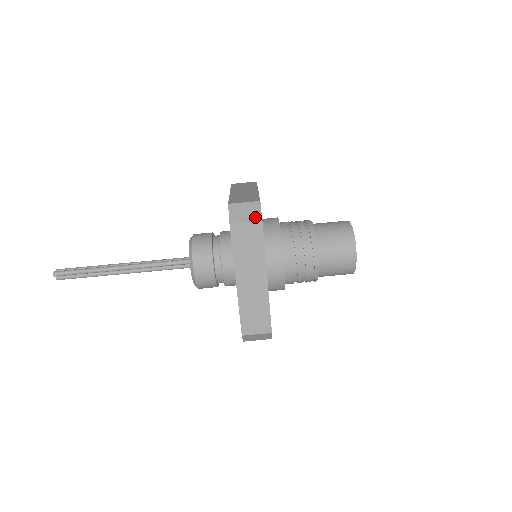
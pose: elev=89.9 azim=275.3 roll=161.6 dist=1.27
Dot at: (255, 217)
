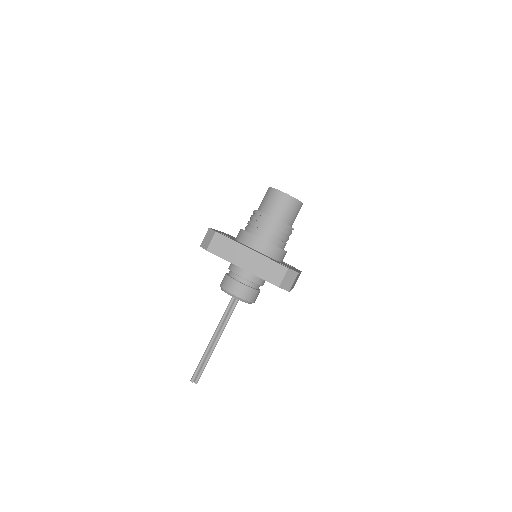
Dot at: (212, 235)
